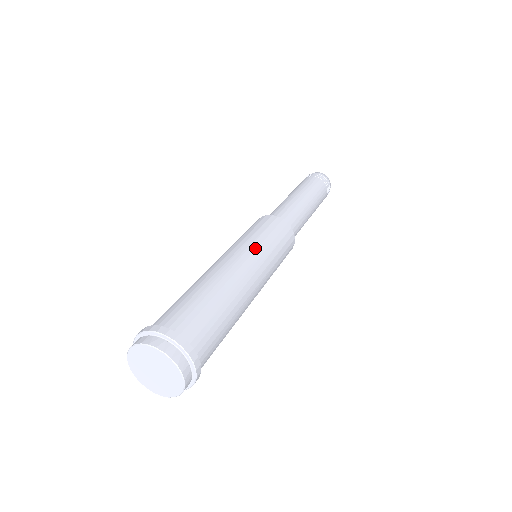
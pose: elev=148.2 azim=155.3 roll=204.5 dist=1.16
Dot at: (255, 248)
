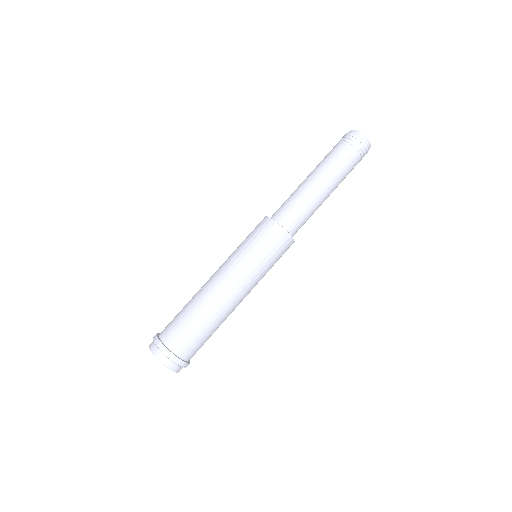
Dot at: (254, 276)
